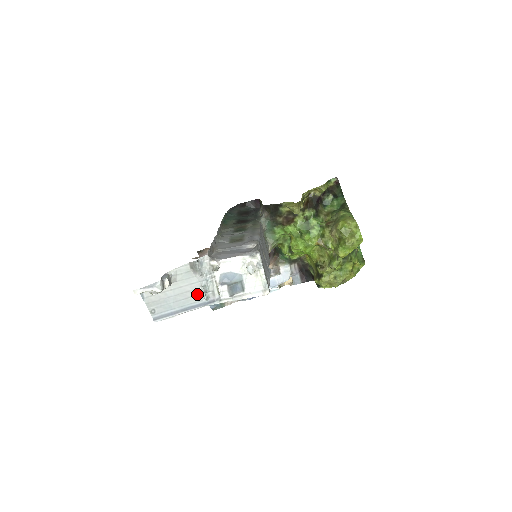
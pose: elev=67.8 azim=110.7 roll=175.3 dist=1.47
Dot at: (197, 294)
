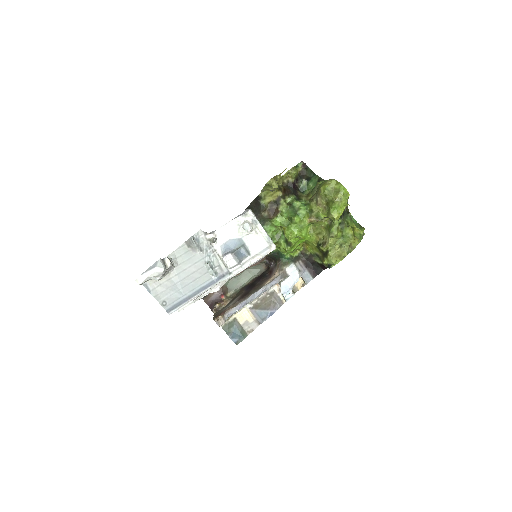
Dot at: (204, 273)
